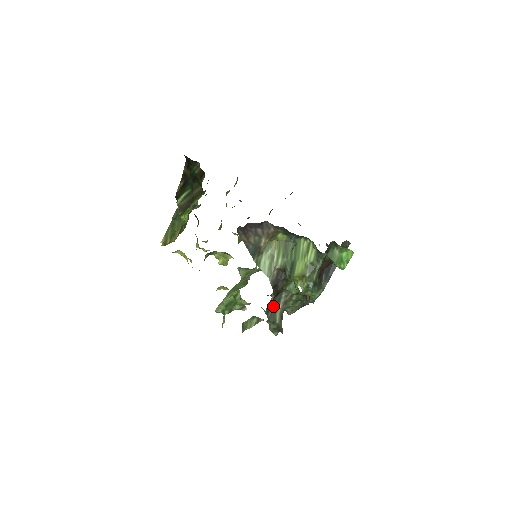
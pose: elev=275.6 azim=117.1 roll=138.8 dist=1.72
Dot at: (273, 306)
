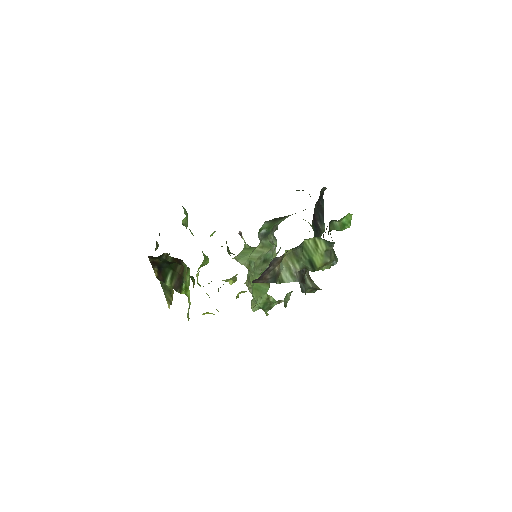
Dot at: occluded
